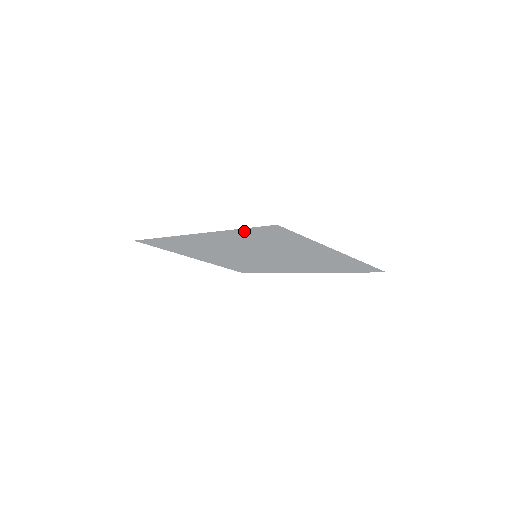
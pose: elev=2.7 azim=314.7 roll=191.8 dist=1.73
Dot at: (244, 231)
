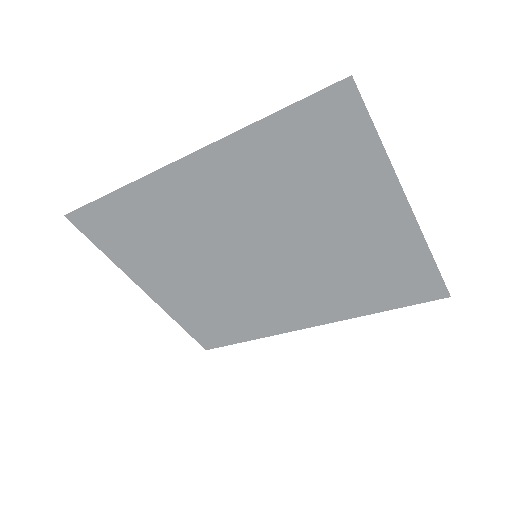
Dot at: (279, 125)
